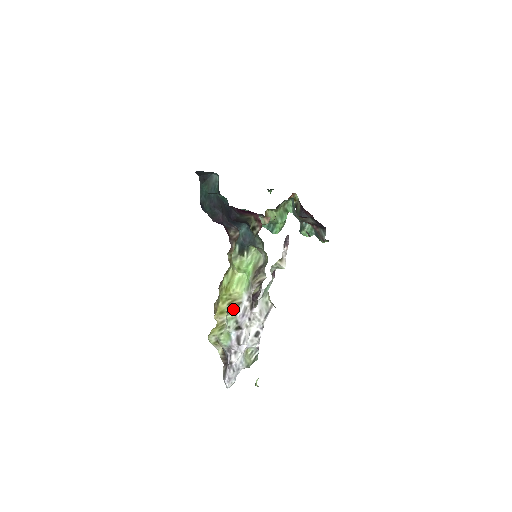
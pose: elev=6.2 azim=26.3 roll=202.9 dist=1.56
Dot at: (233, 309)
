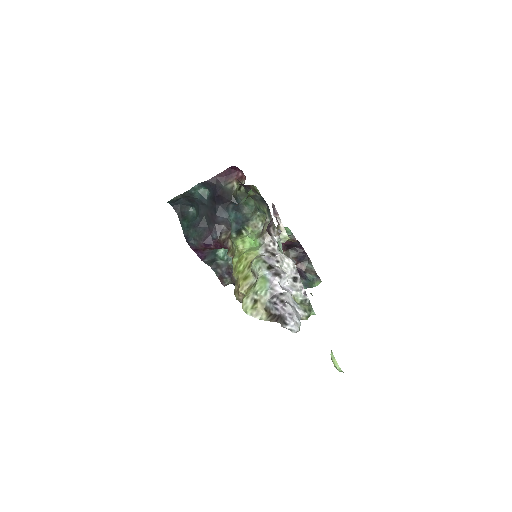
Dot at: (255, 257)
